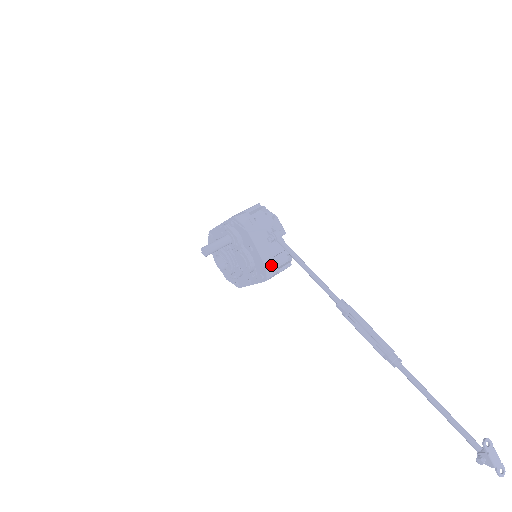
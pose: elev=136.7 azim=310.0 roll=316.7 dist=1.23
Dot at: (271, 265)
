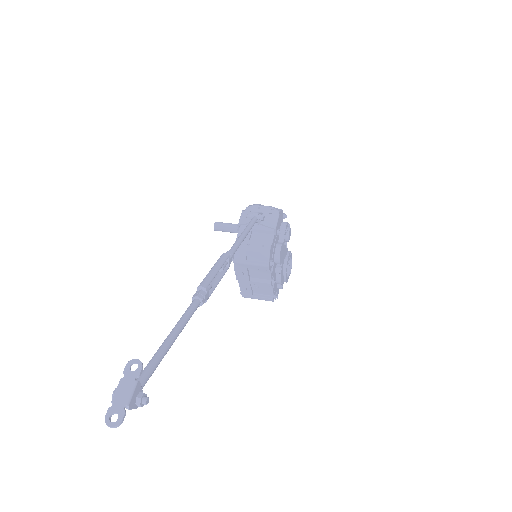
Dot at: (241, 244)
